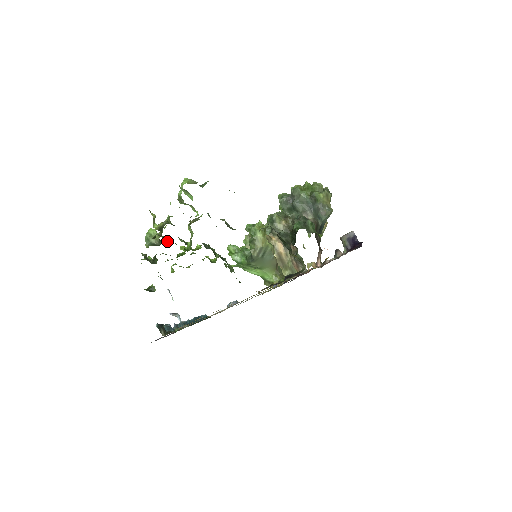
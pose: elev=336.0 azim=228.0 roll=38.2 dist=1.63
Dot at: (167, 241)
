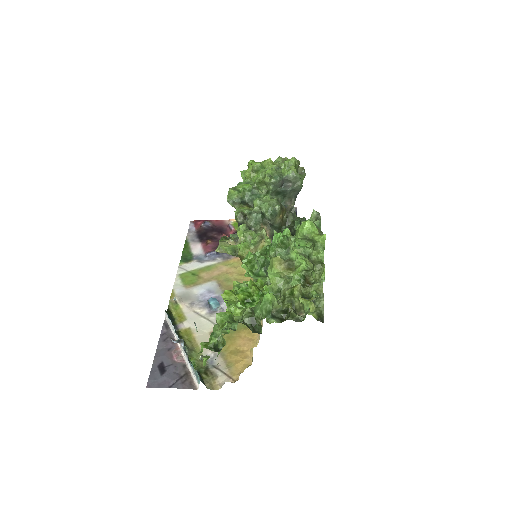
Dot at: occluded
